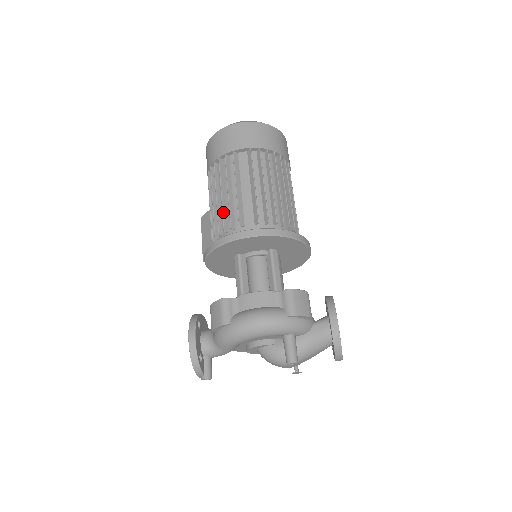
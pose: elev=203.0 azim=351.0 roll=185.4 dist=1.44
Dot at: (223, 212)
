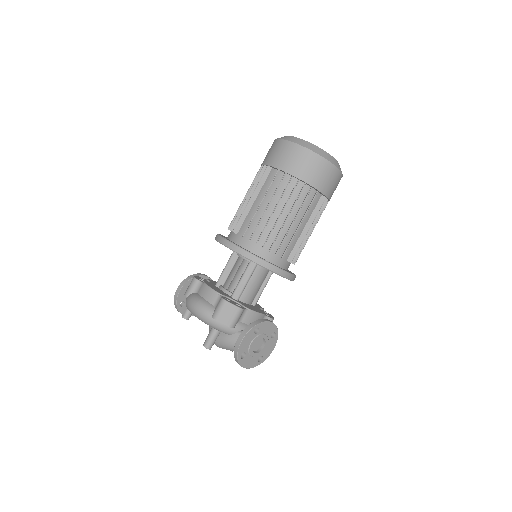
Dot at: (237, 213)
